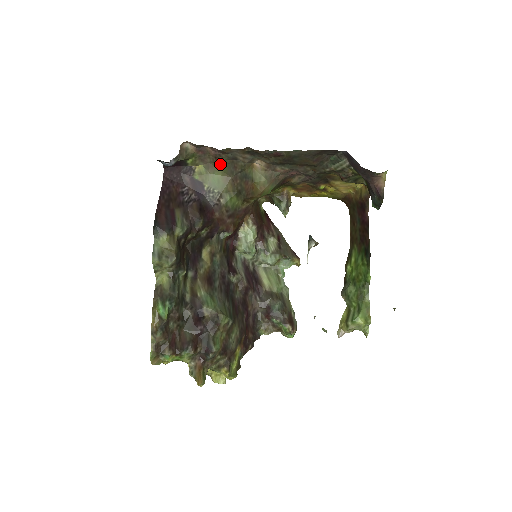
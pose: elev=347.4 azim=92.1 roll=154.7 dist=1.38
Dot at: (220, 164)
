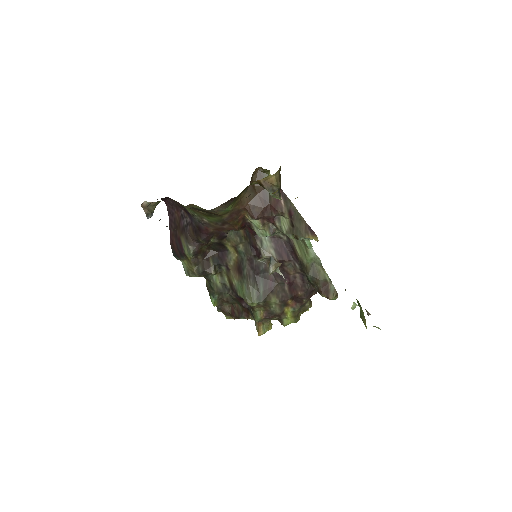
Dot at: occluded
